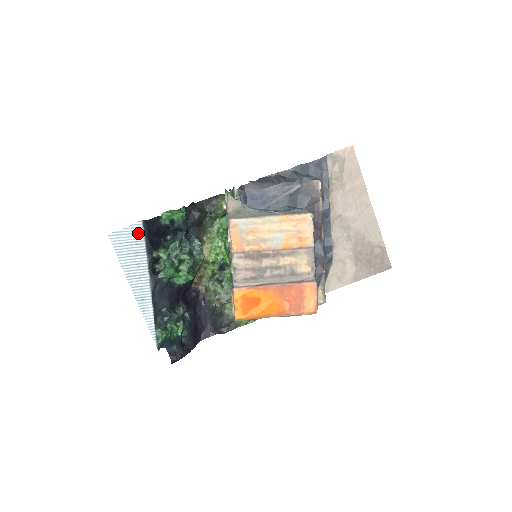
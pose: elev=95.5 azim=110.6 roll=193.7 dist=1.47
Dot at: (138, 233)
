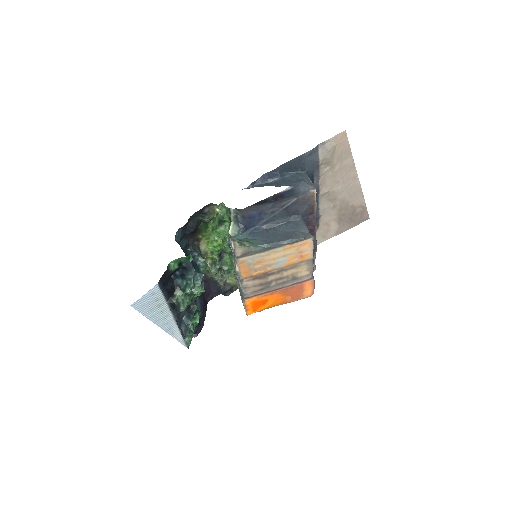
Dot at: (156, 293)
